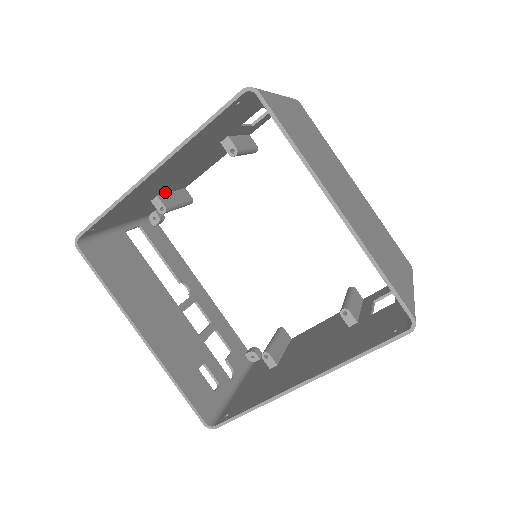
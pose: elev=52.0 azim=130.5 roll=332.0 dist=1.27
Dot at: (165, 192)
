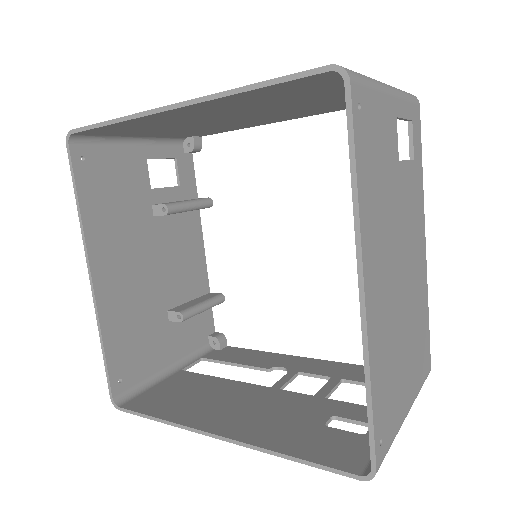
Dot at: (177, 304)
